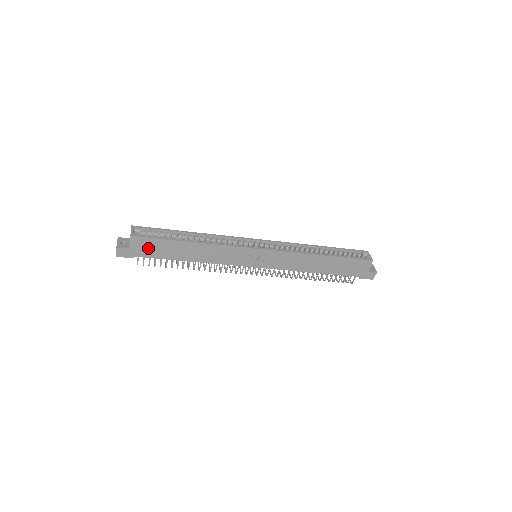
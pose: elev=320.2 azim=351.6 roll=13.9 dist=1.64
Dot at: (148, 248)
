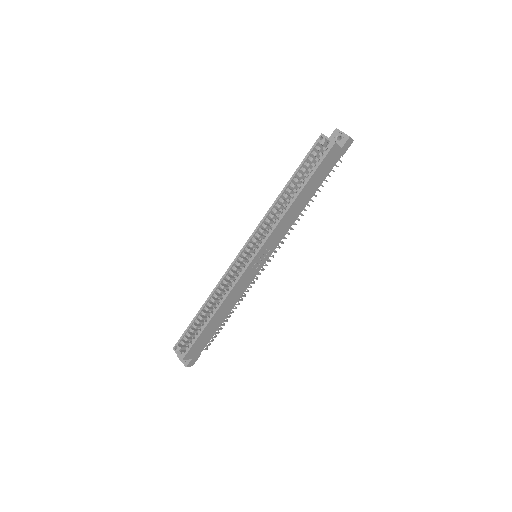
Dot at: (199, 346)
